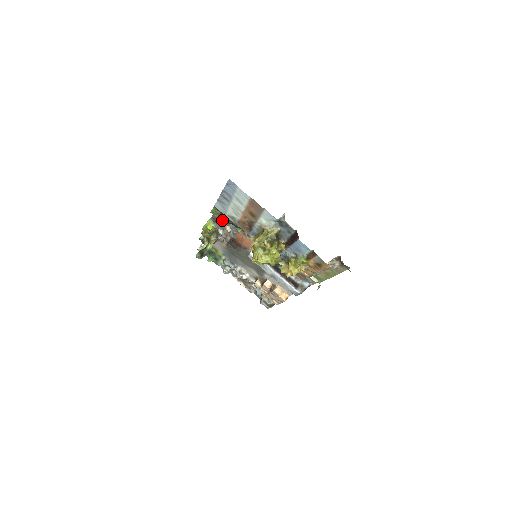
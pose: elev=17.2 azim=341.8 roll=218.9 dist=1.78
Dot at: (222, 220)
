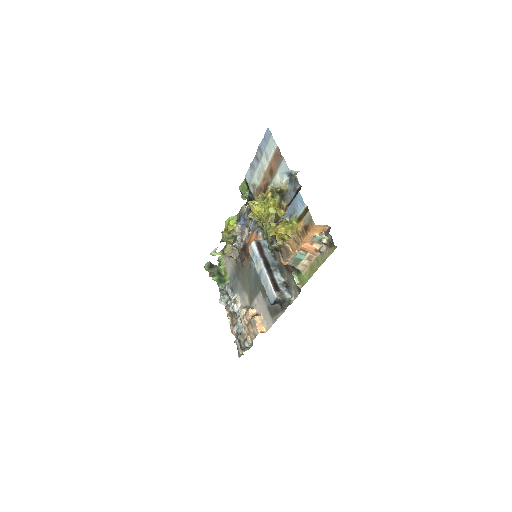
Dot at: (245, 193)
